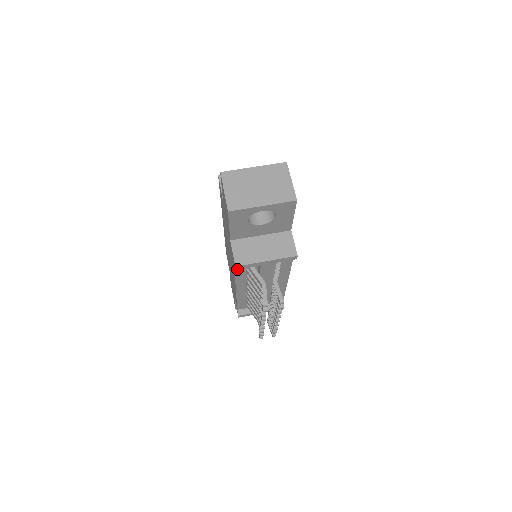
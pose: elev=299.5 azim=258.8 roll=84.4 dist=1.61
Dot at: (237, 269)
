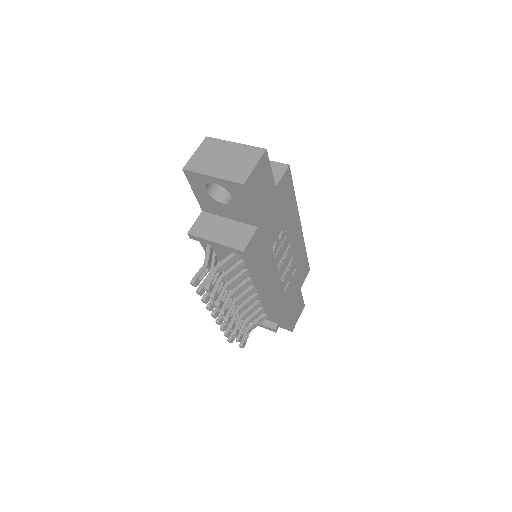
Dot at: (191, 238)
